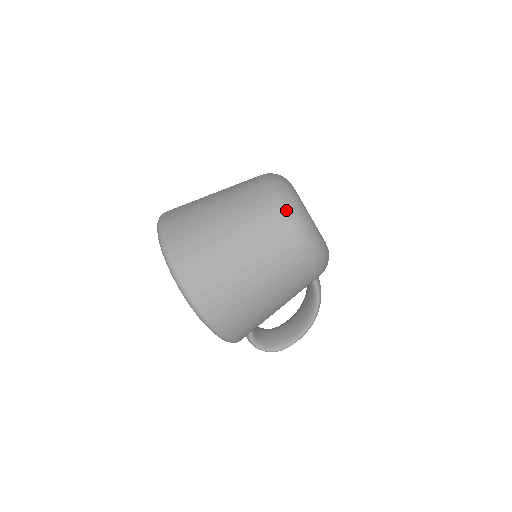
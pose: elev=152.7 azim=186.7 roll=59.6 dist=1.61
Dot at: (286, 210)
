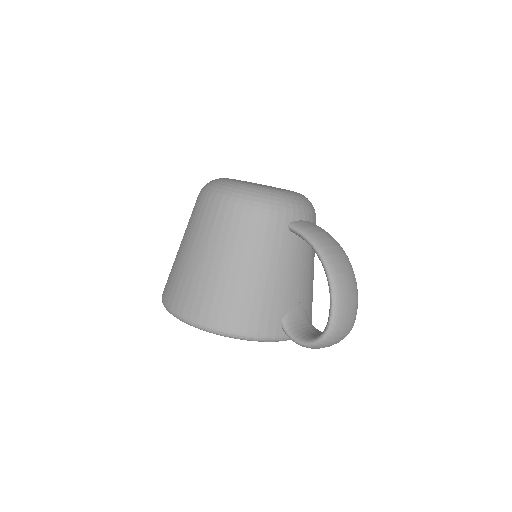
Dot at: (201, 190)
